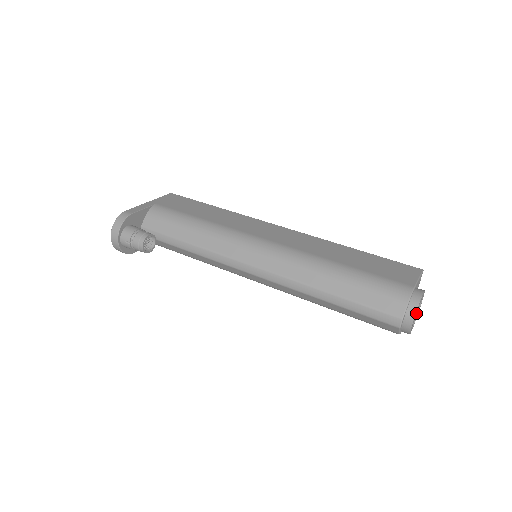
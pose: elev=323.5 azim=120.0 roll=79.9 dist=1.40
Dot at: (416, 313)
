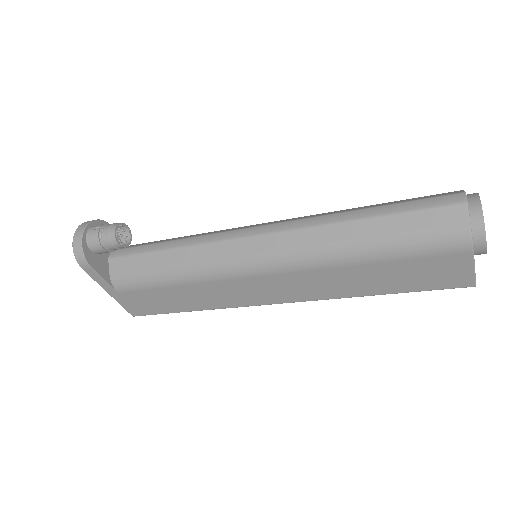
Dot at: occluded
